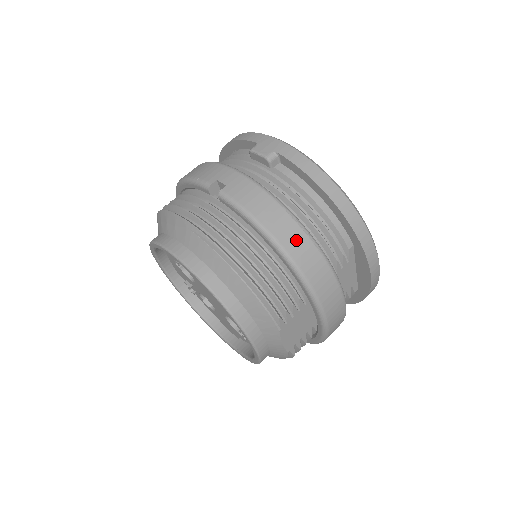
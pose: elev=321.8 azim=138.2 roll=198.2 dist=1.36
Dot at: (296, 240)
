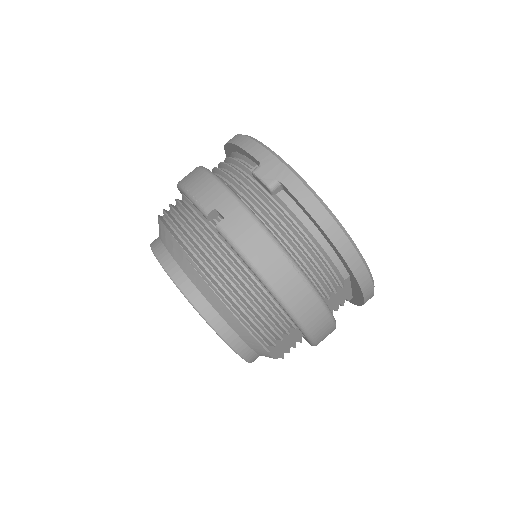
Dot at: (290, 283)
